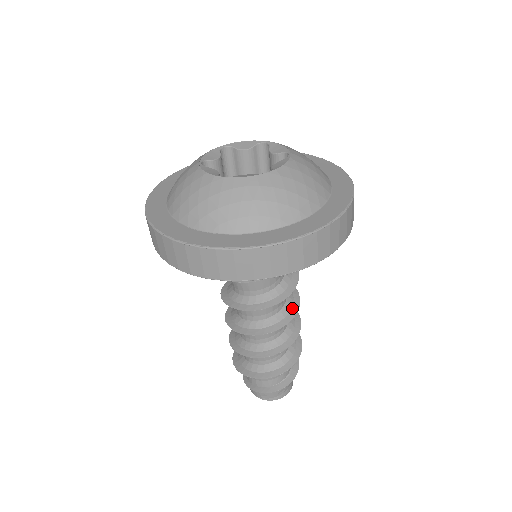
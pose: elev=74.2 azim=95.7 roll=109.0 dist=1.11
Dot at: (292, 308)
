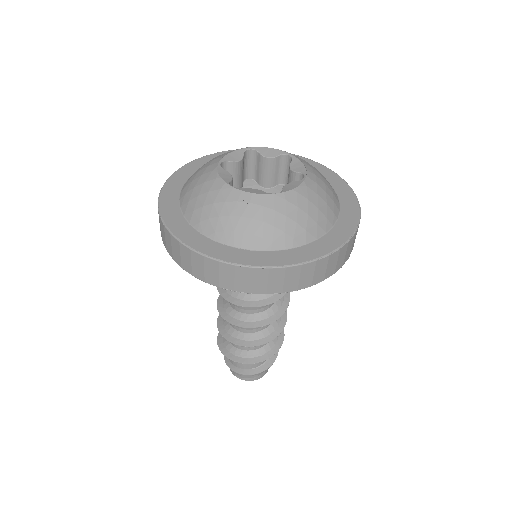
Dot at: (278, 310)
